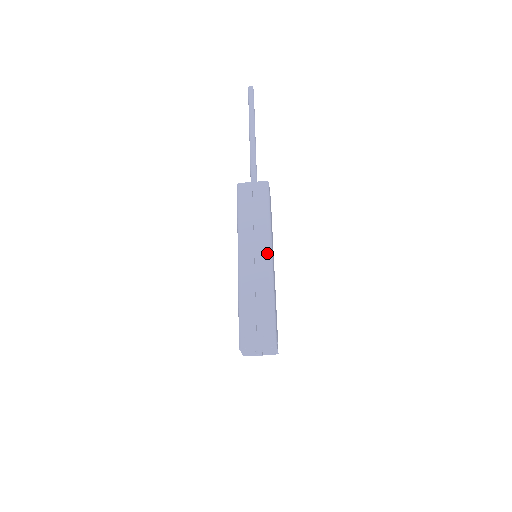
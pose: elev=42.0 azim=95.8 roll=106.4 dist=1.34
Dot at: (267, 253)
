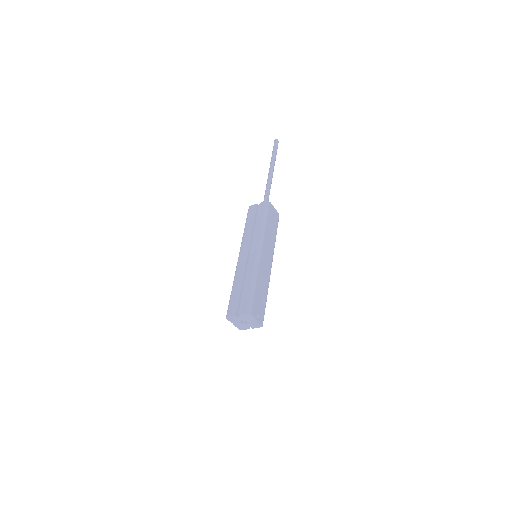
Dot at: (257, 250)
